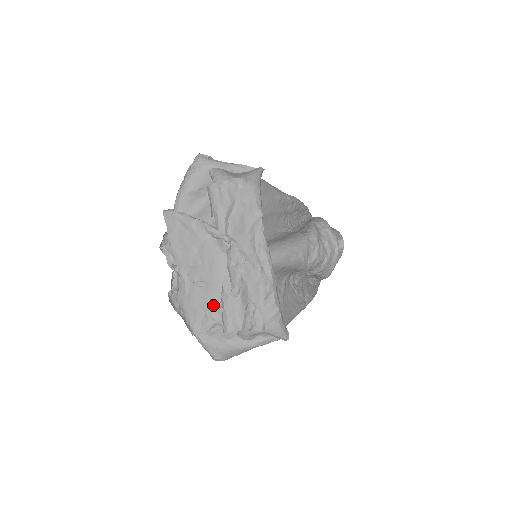
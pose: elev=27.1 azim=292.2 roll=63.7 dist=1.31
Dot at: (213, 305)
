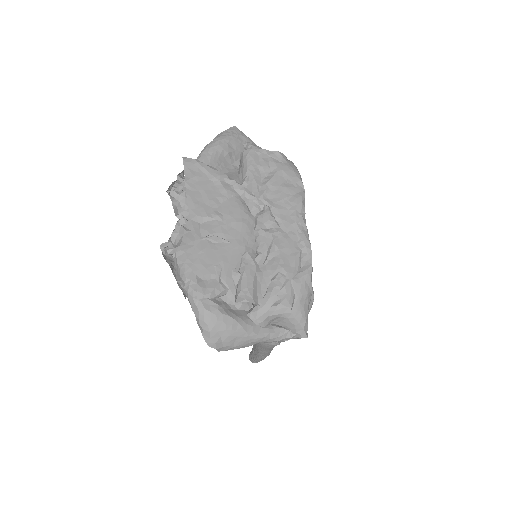
Dot at: (229, 266)
